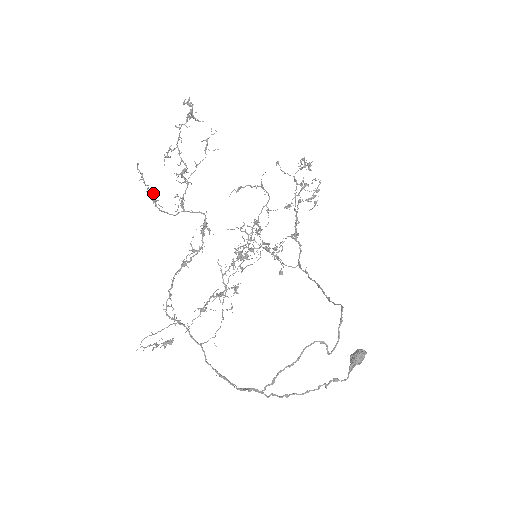
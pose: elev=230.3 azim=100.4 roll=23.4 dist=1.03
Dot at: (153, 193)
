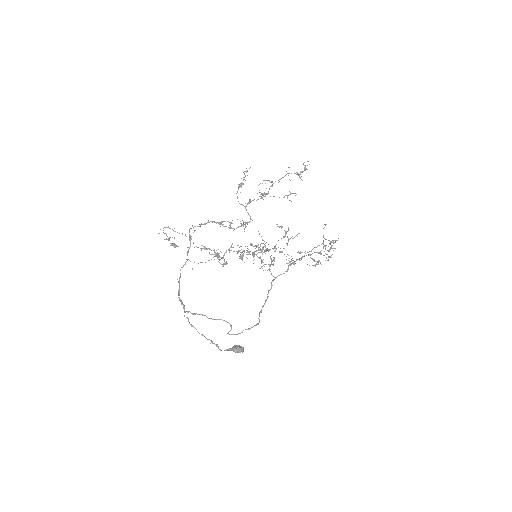
Dot at: (243, 183)
